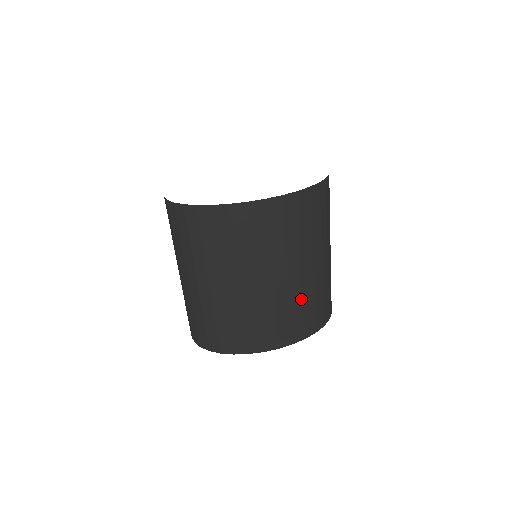
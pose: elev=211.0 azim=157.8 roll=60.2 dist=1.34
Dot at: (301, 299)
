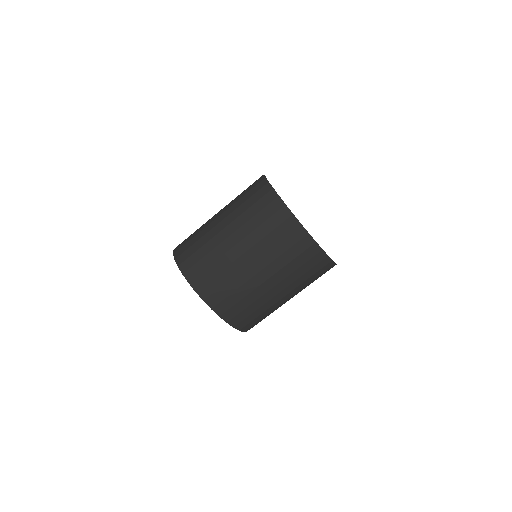
Dot at: (254, 300)
